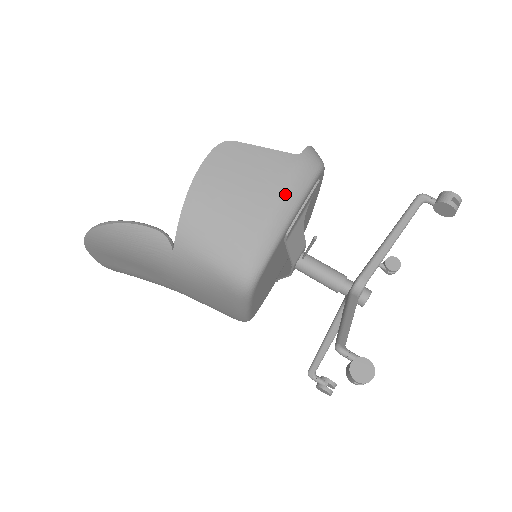
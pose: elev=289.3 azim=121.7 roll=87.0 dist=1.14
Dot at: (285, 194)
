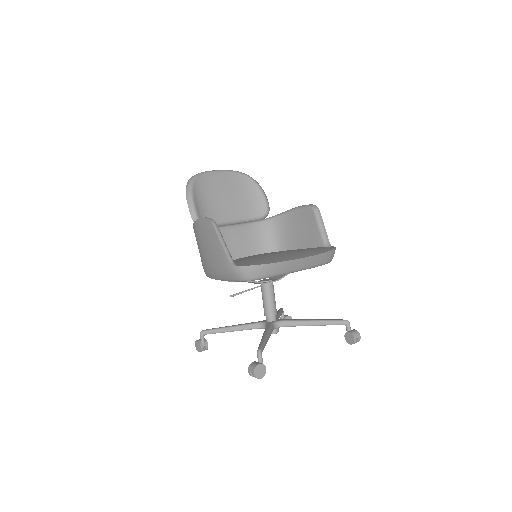
Dot at: (218, 271)
